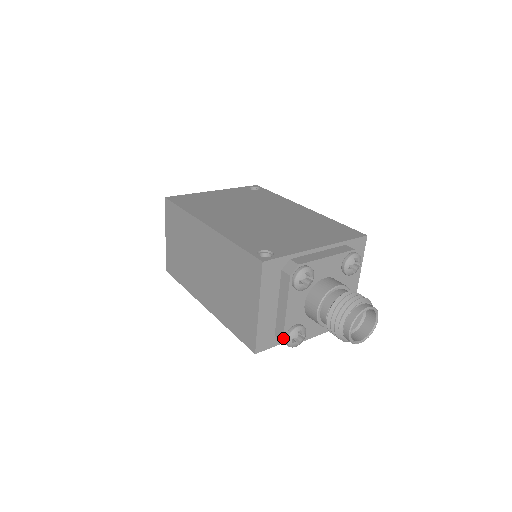
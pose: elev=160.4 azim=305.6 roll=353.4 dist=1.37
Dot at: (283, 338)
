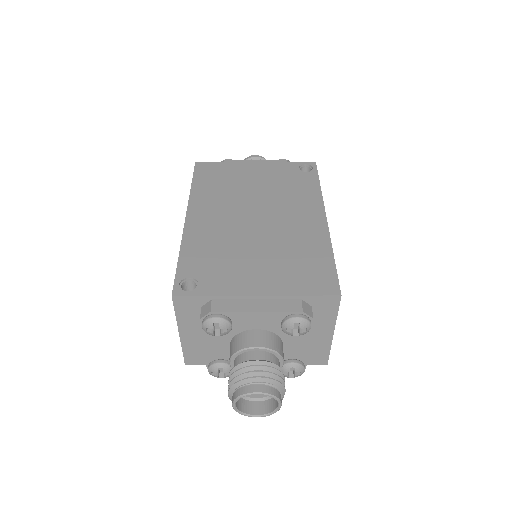
Dot at: (207, 366)
